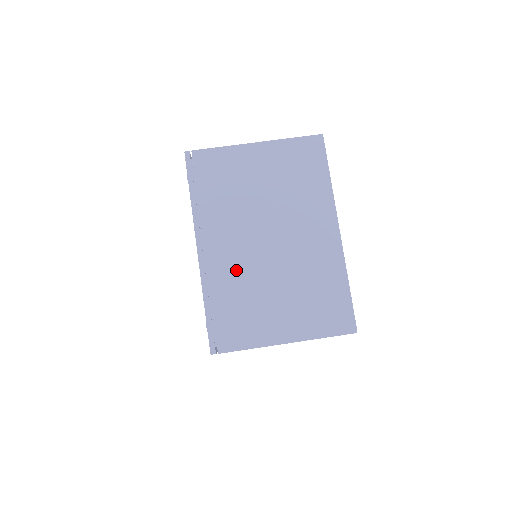
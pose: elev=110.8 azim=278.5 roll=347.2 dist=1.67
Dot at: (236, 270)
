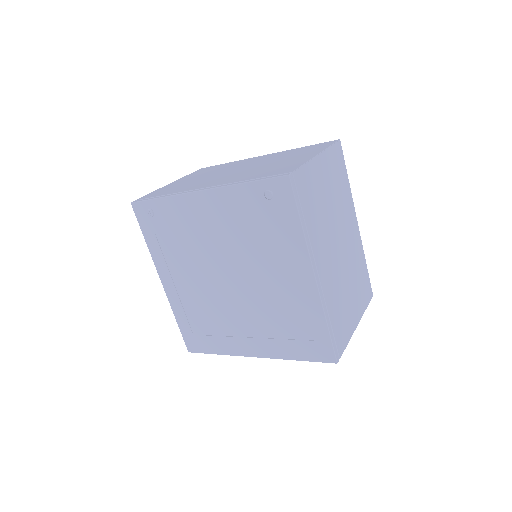
Dot at: (237, 176)
